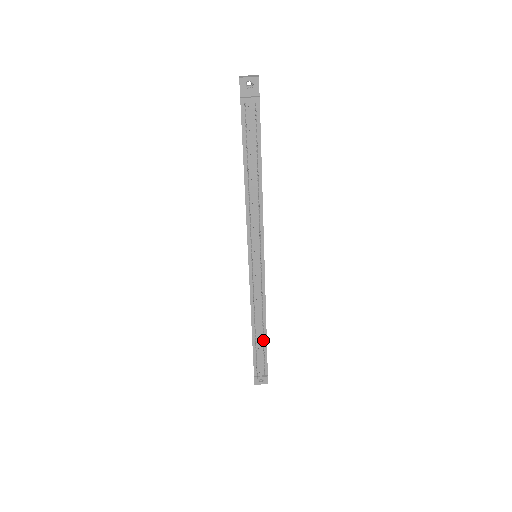
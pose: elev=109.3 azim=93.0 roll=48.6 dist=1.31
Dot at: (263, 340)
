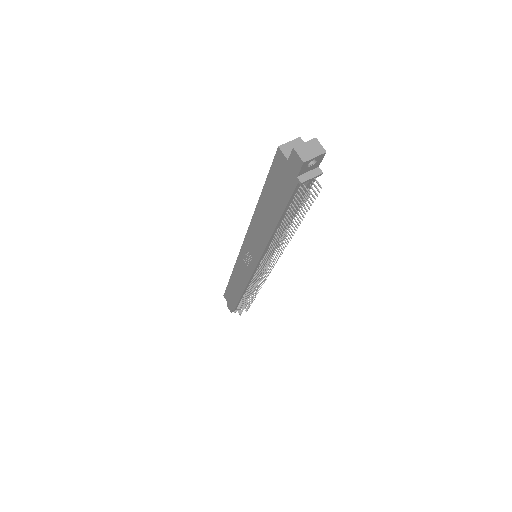
Dot at: (251, 297)
